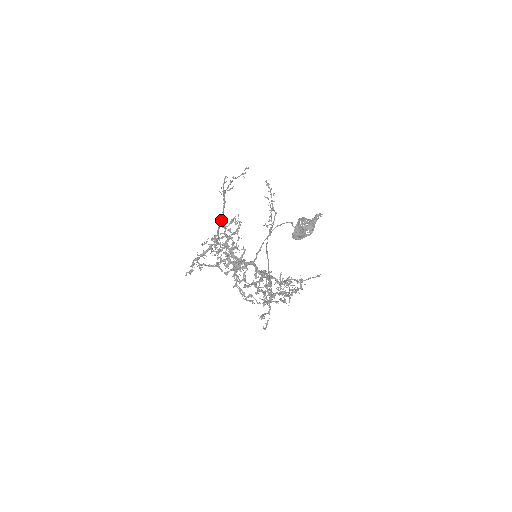
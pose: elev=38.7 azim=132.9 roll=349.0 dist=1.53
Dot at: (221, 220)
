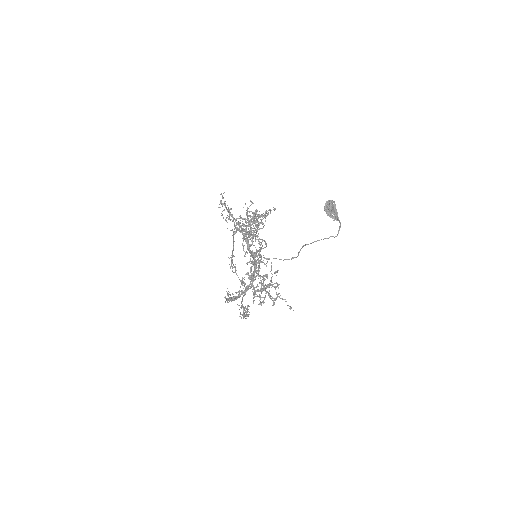
Dot at: (233, 244)
